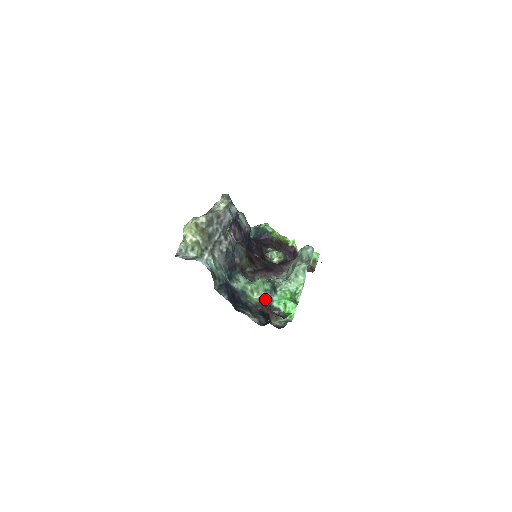
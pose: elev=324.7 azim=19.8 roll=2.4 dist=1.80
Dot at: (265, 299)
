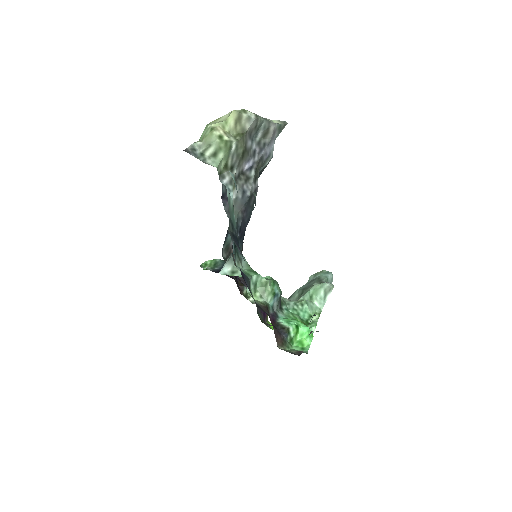
Dot at: (269, 308)
